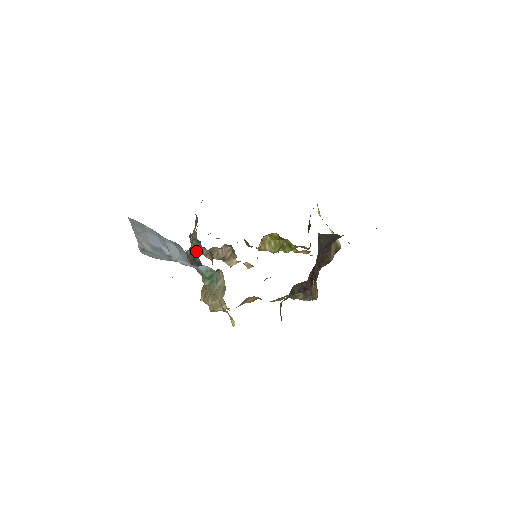
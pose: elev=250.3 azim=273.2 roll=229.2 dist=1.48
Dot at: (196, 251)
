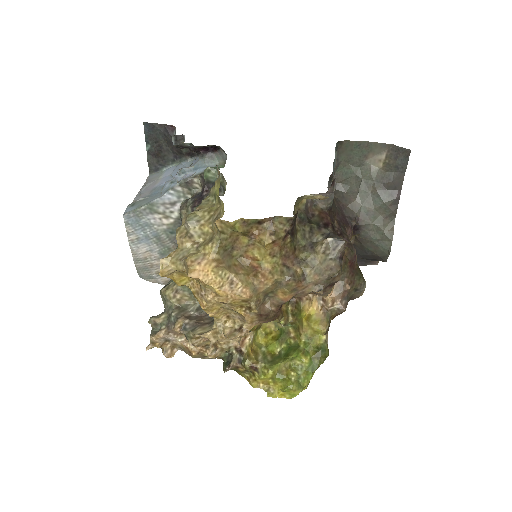
Dot at: (165, 290)
